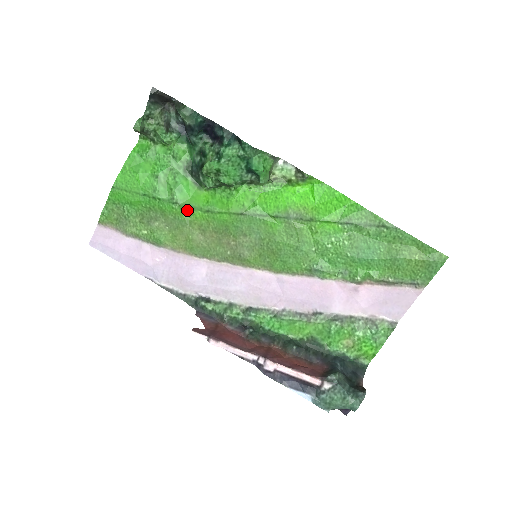
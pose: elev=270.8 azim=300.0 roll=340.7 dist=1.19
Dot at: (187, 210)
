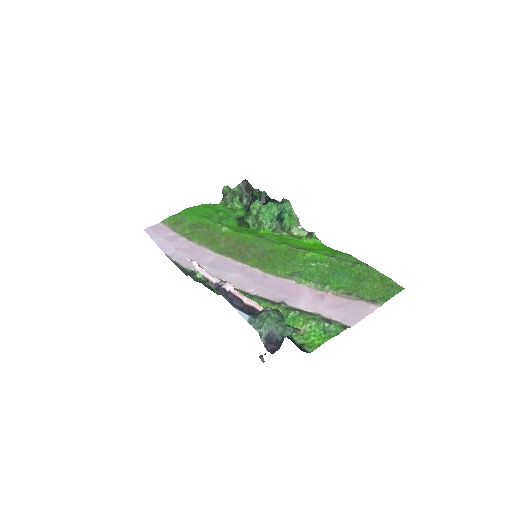
Dot at: (225, 227)
